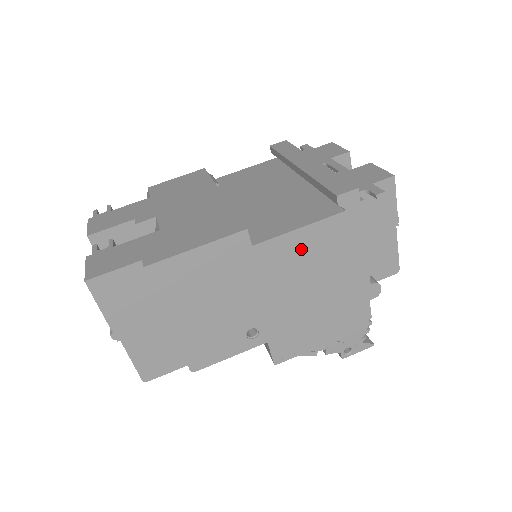
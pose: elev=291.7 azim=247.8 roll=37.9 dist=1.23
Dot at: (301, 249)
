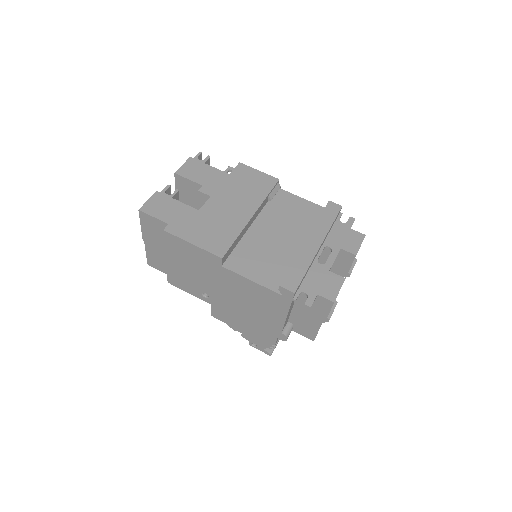
Dot at: (248, 288)
